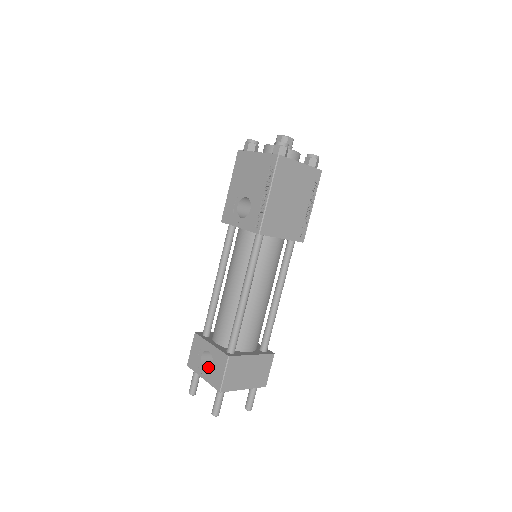
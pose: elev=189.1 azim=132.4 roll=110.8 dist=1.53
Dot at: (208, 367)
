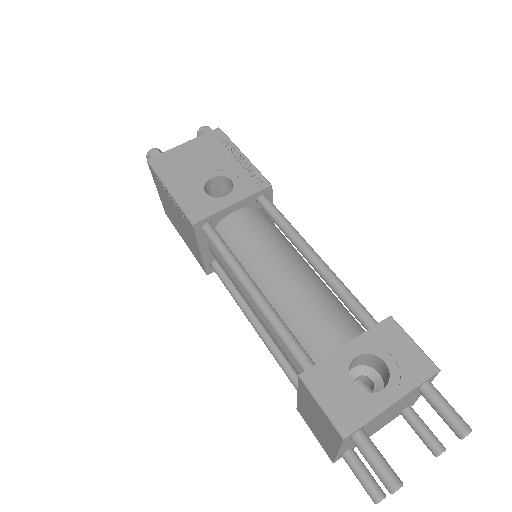
Dot at: occluded
